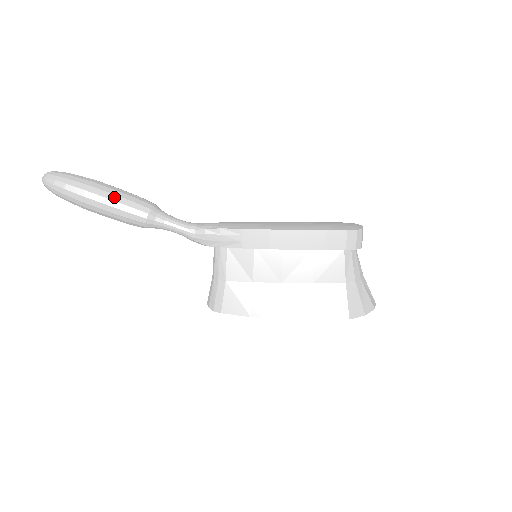
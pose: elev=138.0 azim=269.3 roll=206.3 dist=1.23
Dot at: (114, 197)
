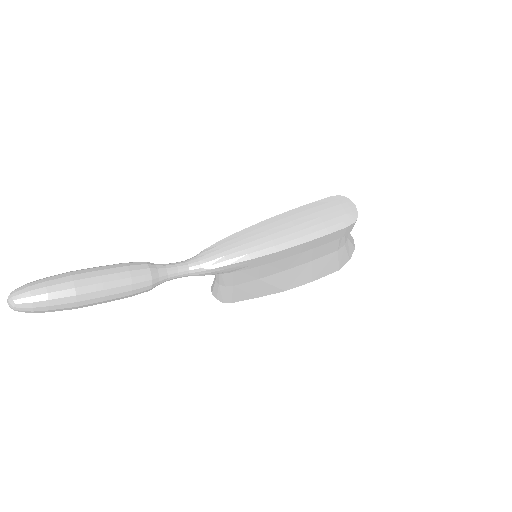
Dot at: (110, 291)
